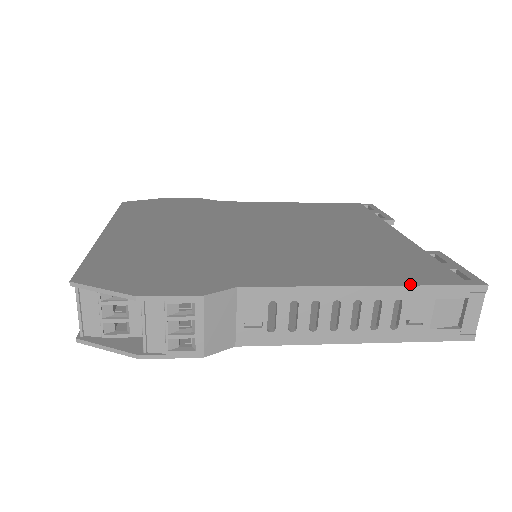
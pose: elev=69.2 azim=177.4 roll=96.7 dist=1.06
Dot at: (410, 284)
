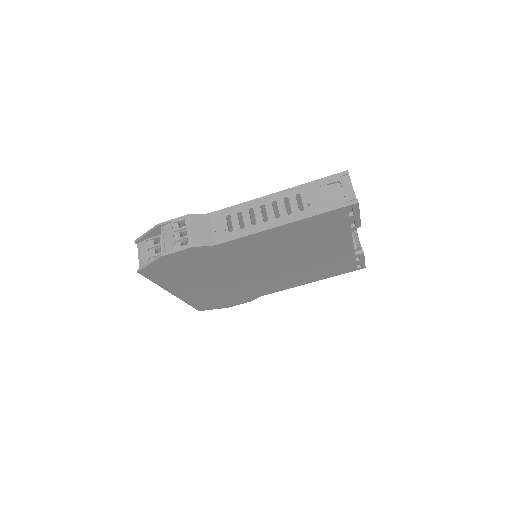
Dot at: (301, 185)
